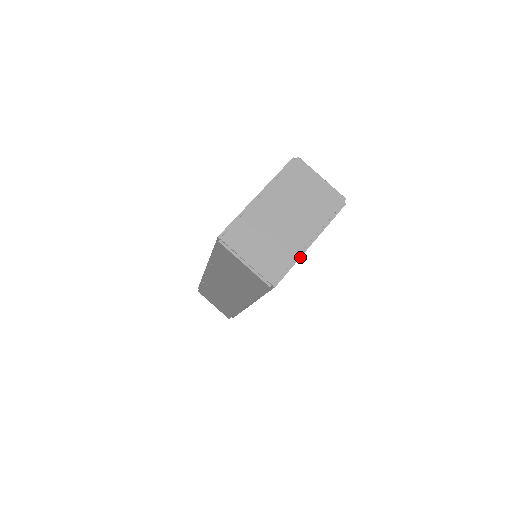
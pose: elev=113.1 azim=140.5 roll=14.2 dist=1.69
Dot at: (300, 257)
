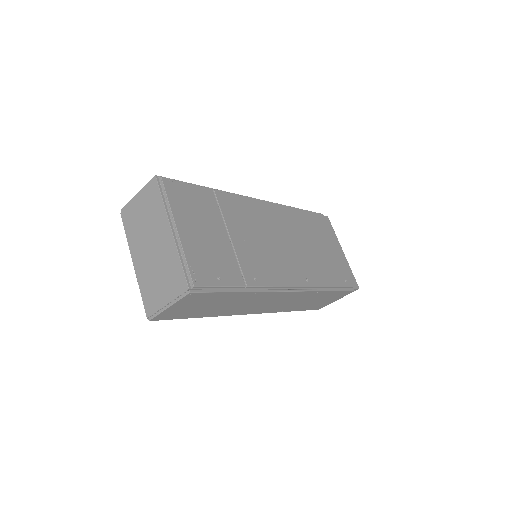
Dot at: (181, 247)
